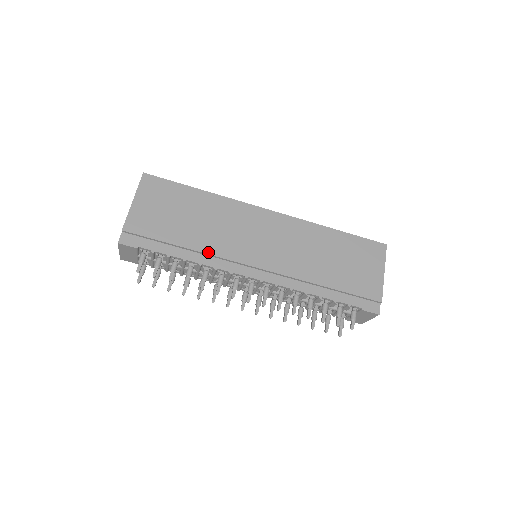
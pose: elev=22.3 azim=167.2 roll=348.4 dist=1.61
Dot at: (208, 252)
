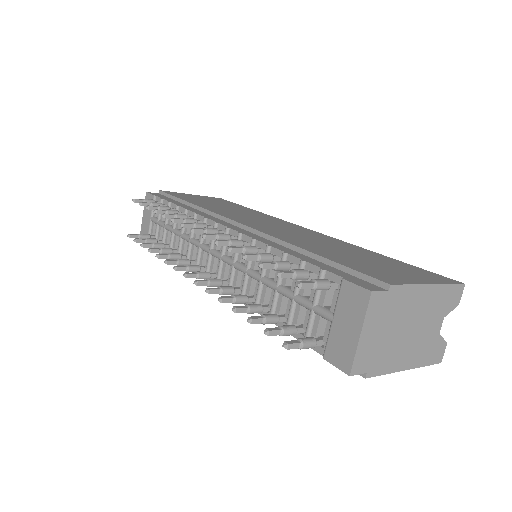
Dot at: (204, 208)
